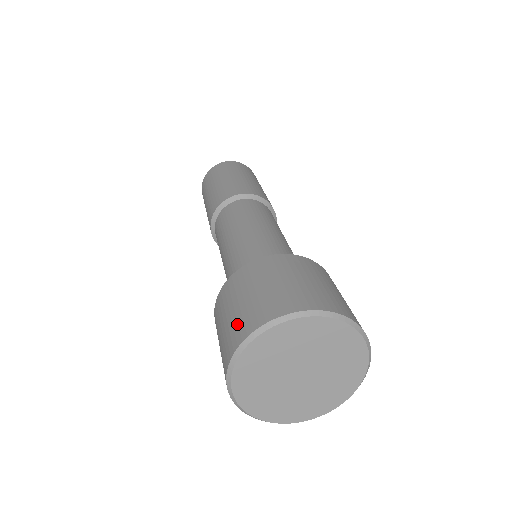
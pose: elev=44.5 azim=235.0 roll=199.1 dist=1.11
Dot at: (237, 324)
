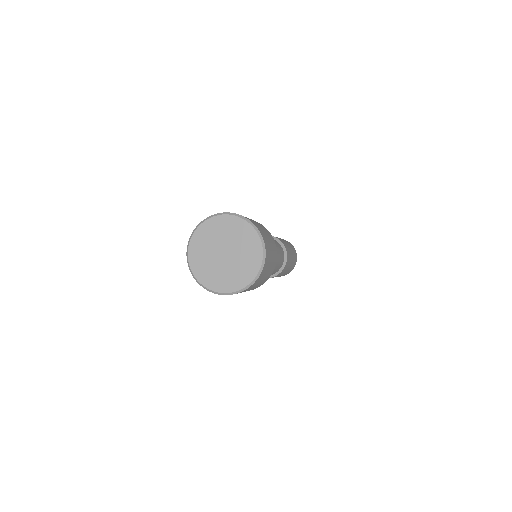
Dot at: occluded
